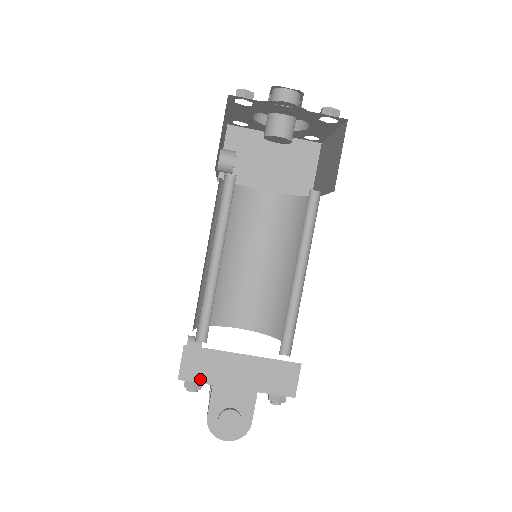
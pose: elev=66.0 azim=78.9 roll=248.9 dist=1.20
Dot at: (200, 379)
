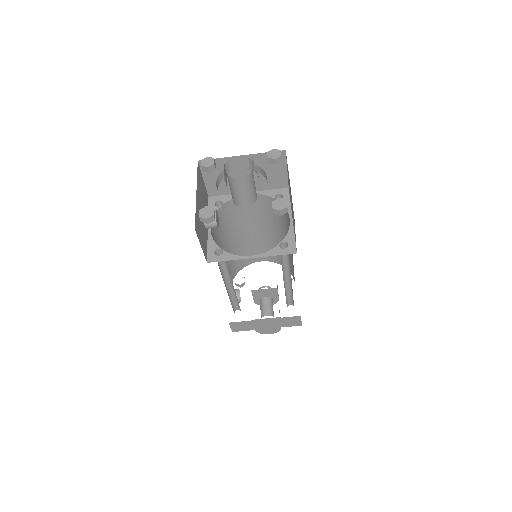
Dot at: (244, 330)
